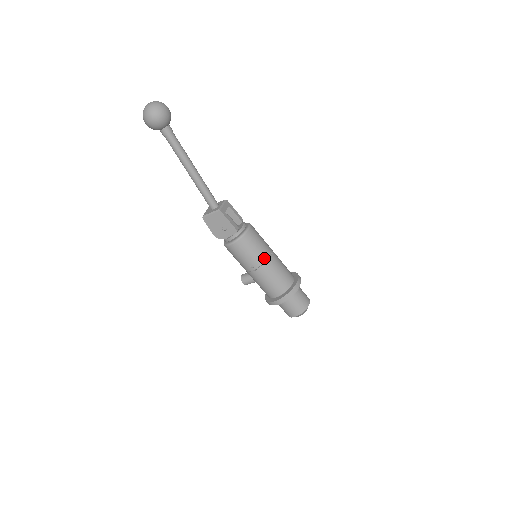
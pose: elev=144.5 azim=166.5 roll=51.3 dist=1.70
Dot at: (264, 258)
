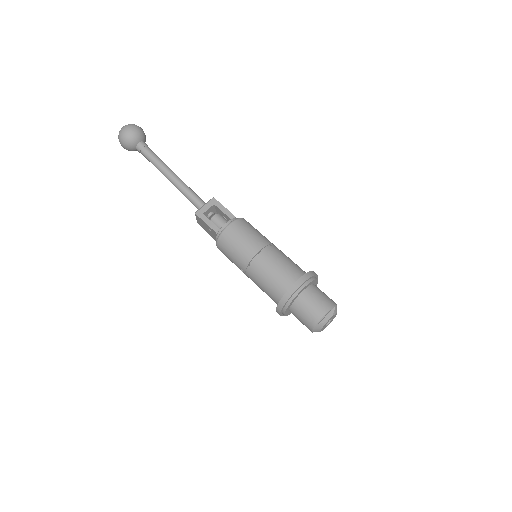
Dot at: (247, 260)
